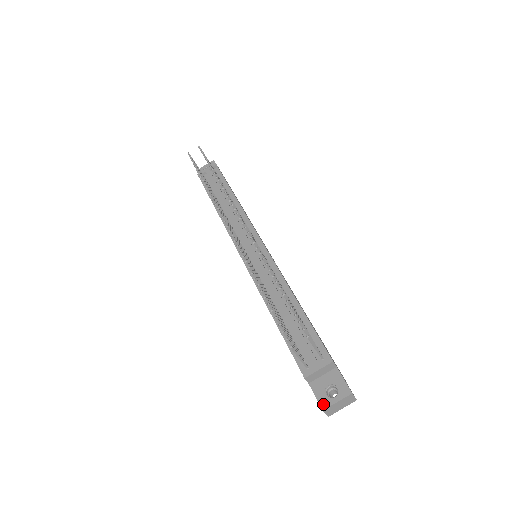
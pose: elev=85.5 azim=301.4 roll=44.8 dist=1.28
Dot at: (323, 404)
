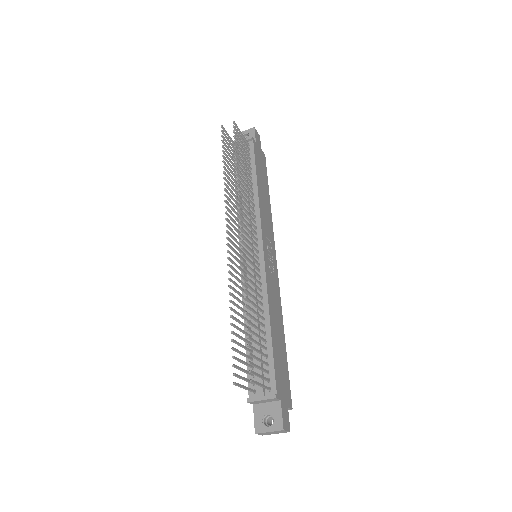
Dot at: (257, 428)
